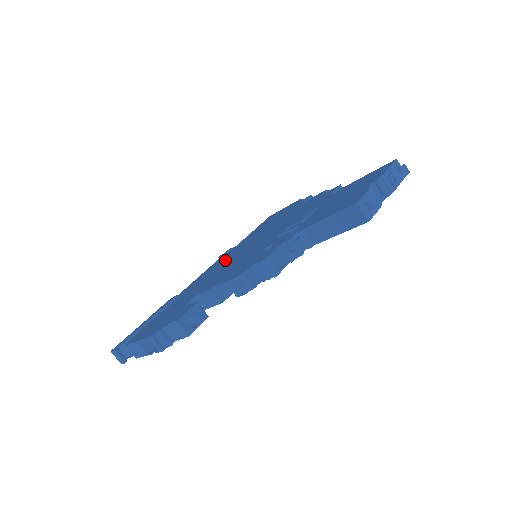
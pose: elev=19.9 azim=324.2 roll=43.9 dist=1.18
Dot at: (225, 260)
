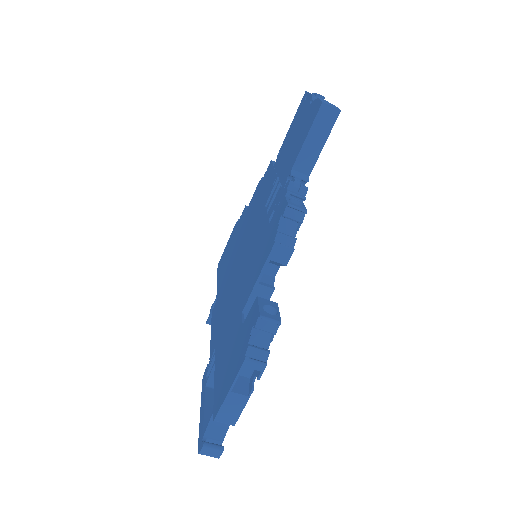
Dot at: (225, 297)
